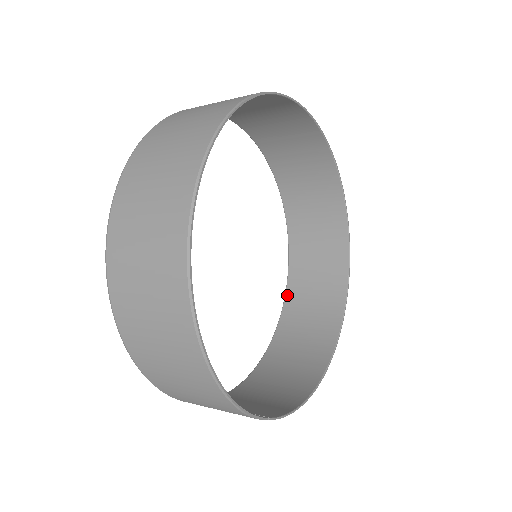
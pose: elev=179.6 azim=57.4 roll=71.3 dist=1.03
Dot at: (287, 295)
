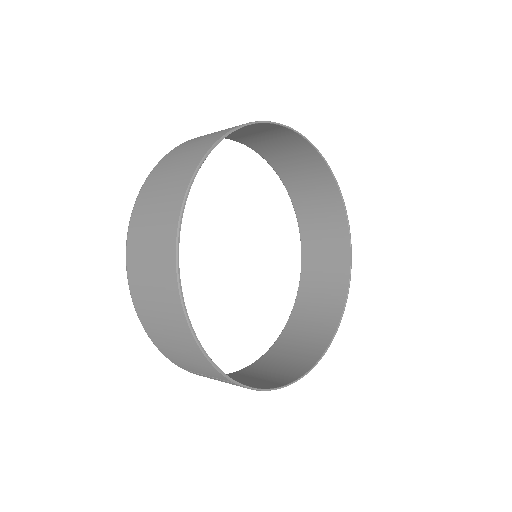
Dot at: (293, 312)
